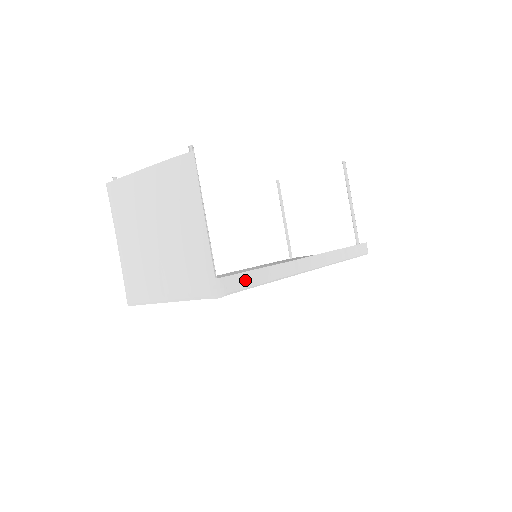
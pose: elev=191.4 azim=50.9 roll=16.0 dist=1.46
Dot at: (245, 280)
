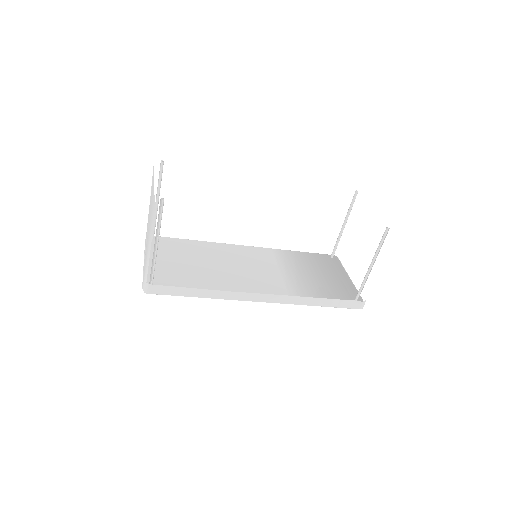
Dot at: (174, 291)
